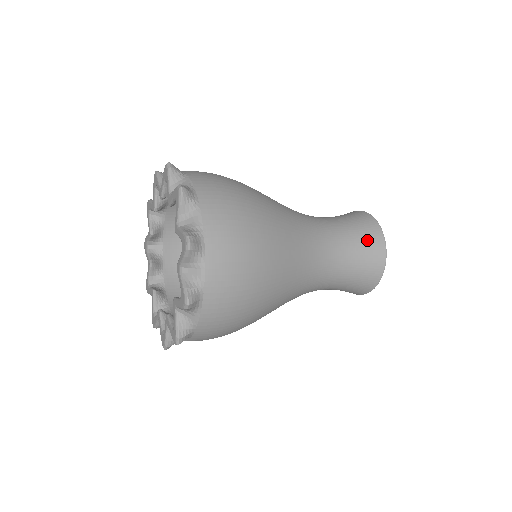
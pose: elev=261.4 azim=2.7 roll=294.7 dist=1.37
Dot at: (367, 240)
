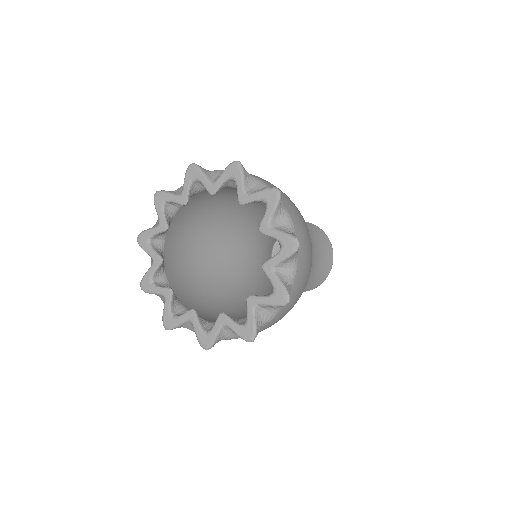
Dot at: (324, 266)
